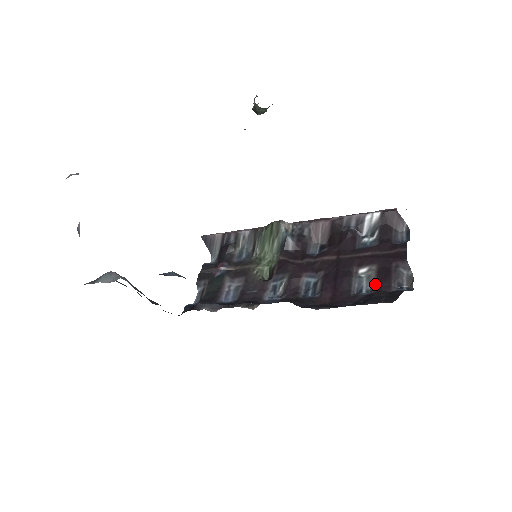
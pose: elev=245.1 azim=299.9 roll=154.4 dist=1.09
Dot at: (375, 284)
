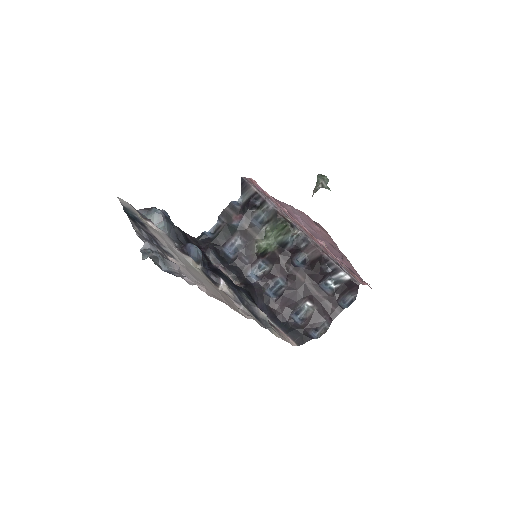
Dot at: (306, 320)
